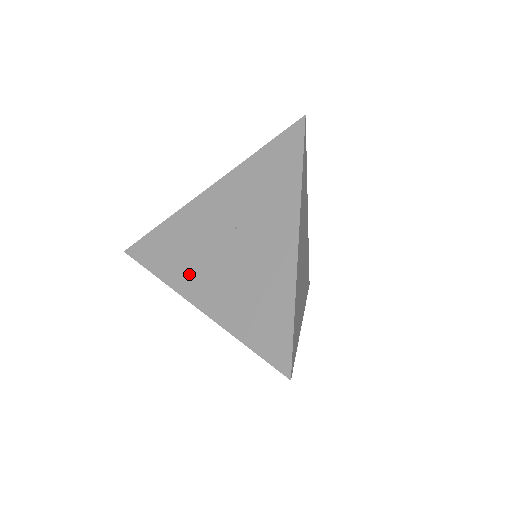
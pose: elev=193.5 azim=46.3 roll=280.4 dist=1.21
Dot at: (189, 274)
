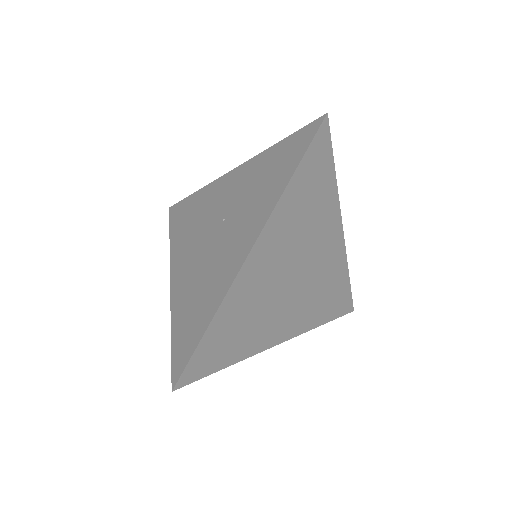
Dot at: (182, 249)
